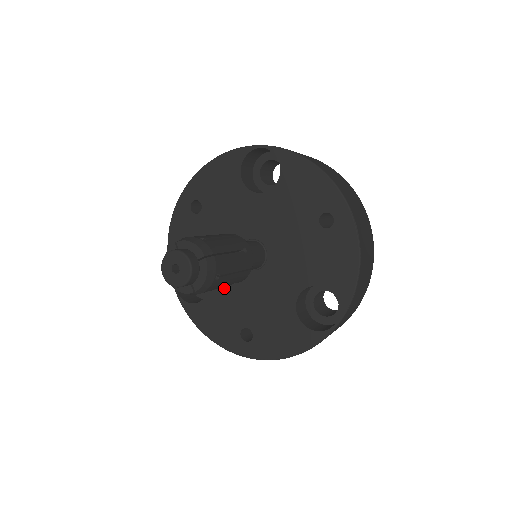
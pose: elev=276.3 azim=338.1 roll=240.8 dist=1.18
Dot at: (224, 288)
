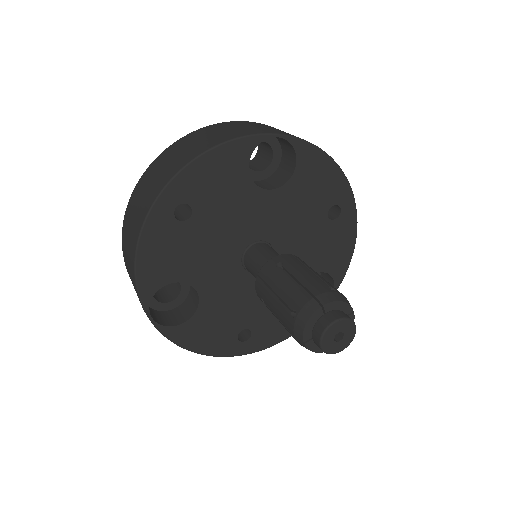
Dot at: (220, 298)
